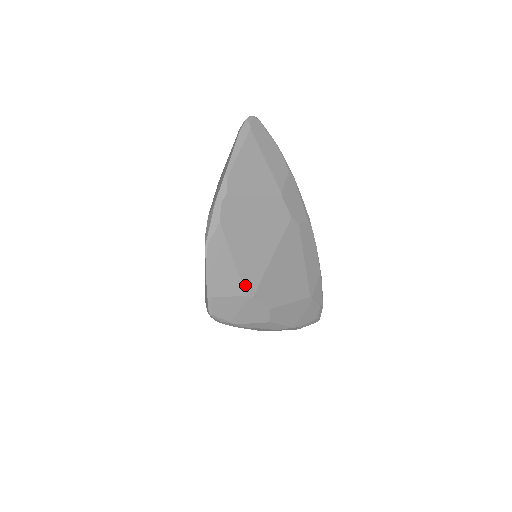
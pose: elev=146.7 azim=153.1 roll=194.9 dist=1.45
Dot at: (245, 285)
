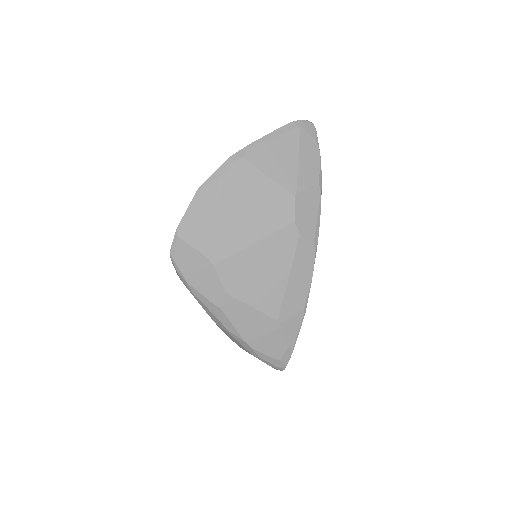
Dot at: (213, 248)
